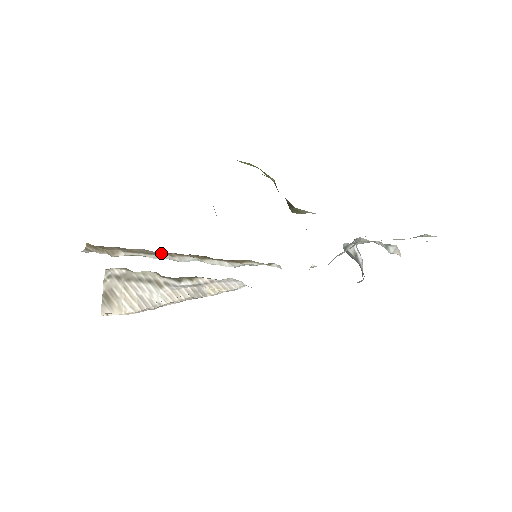
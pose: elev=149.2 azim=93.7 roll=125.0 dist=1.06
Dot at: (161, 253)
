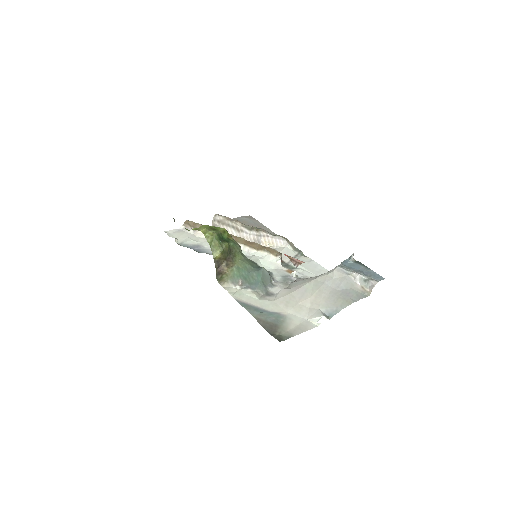
Dot at: occluded
